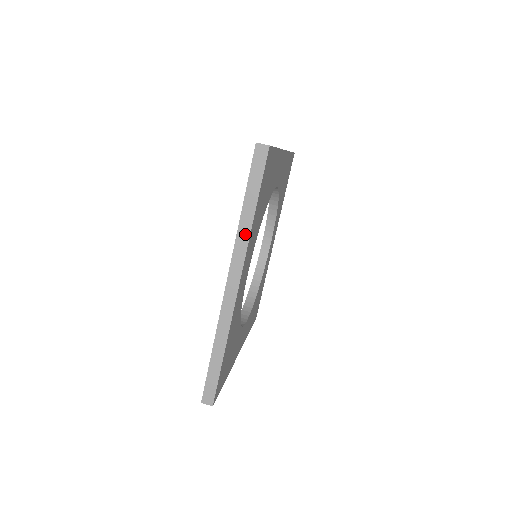
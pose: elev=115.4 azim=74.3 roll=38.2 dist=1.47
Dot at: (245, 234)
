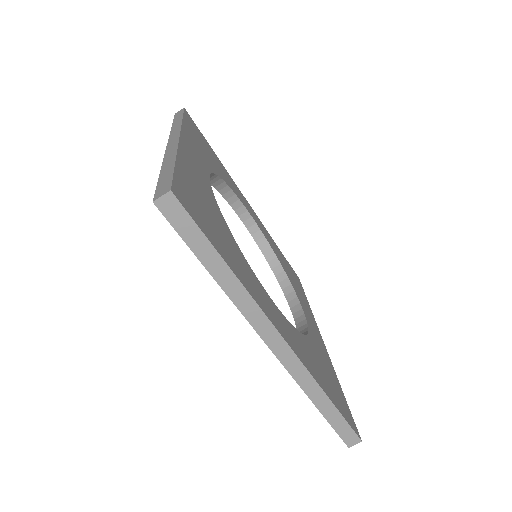
Dot at: (241, 295)
